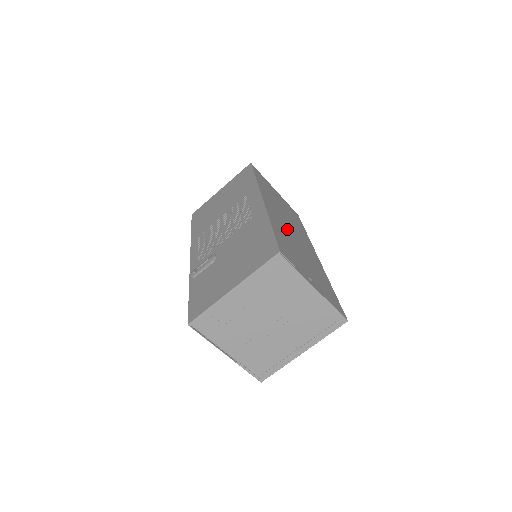
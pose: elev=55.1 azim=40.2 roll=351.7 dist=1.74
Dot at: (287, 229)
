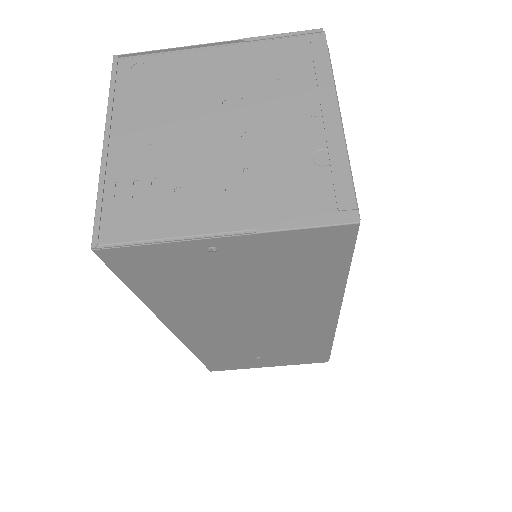
Dot at: occluded
